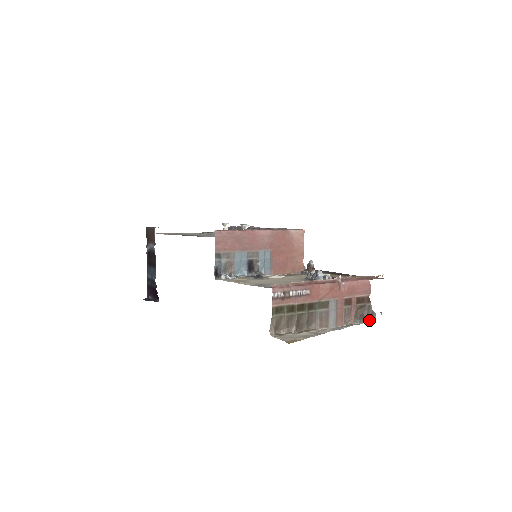
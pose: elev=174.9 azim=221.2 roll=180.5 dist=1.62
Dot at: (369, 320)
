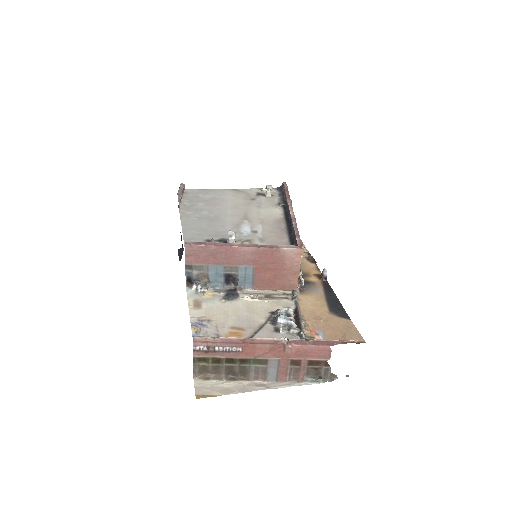
Dot at: (326, 381)
